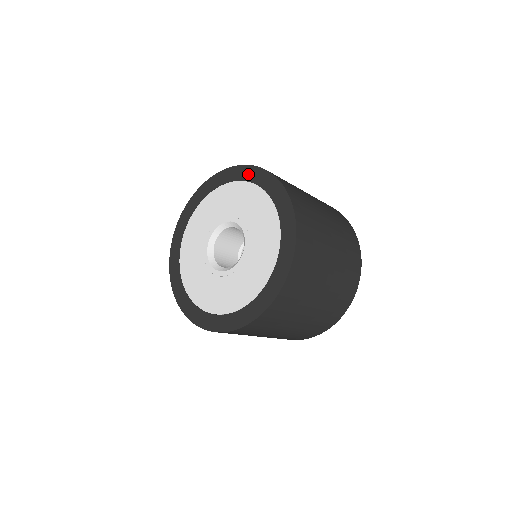
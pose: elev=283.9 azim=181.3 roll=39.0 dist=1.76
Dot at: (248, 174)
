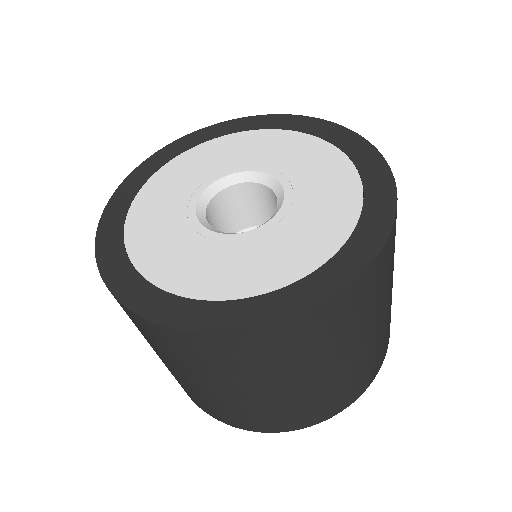
Dot at: (177, 148)
